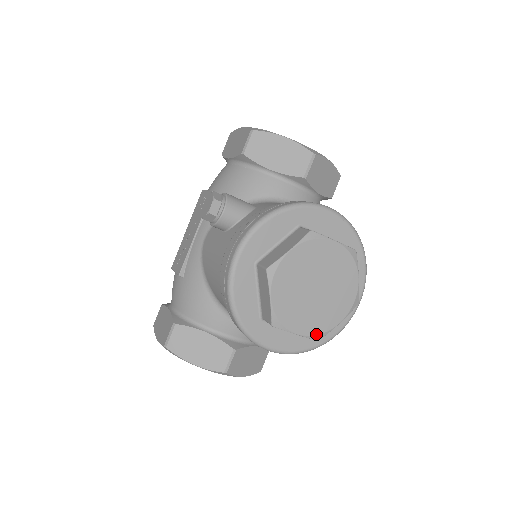
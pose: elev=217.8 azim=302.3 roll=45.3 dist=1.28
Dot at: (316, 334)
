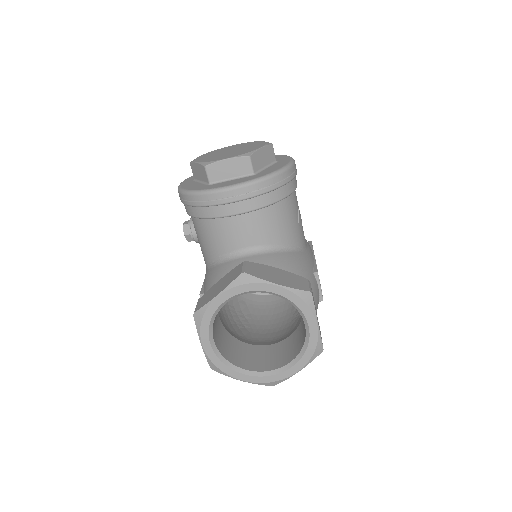
Dot at: (243, 154)
